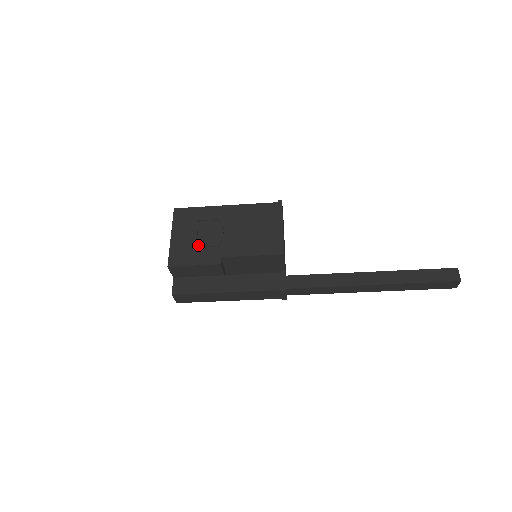
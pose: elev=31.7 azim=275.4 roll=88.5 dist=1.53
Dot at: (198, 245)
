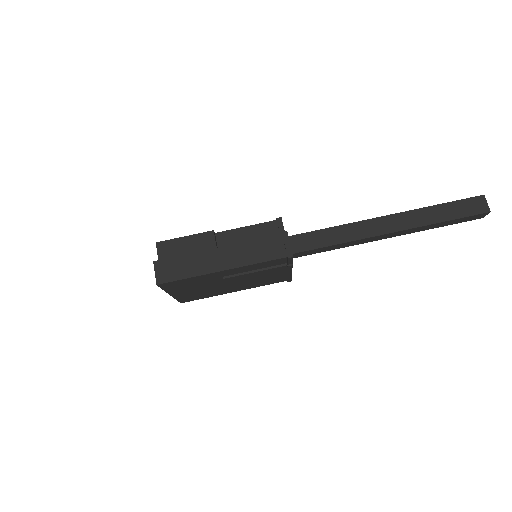
Dot at: occluded
